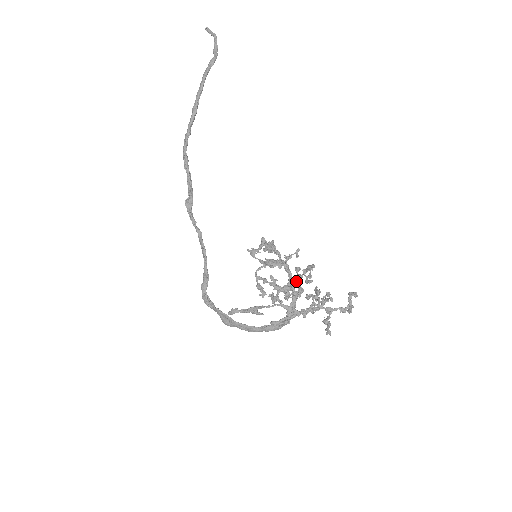
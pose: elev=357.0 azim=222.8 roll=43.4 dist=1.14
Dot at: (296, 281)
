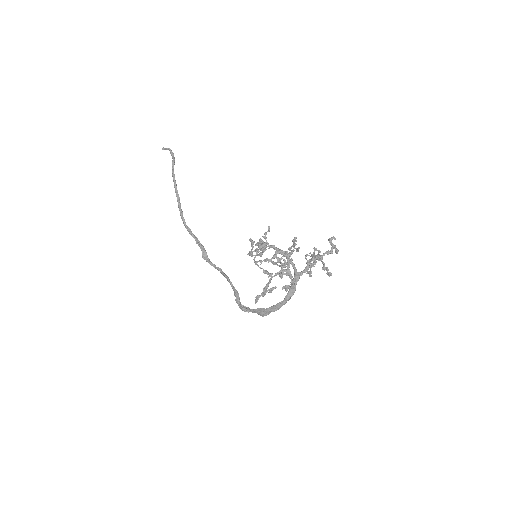
Dot at: occluded
